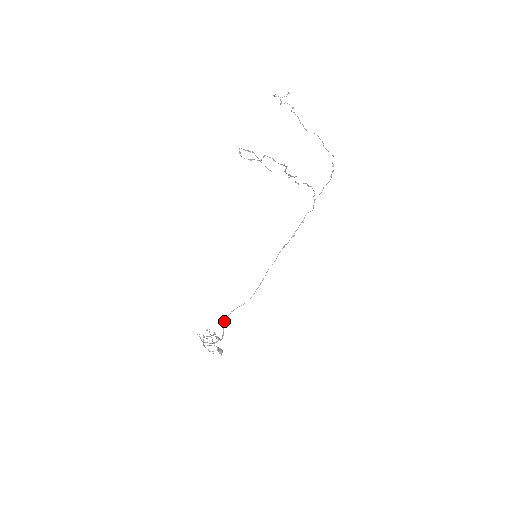
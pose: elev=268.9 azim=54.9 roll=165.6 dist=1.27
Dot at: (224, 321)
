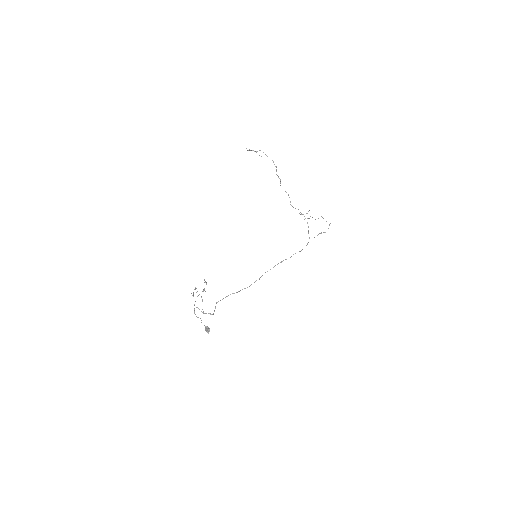
Dot at: occluded
